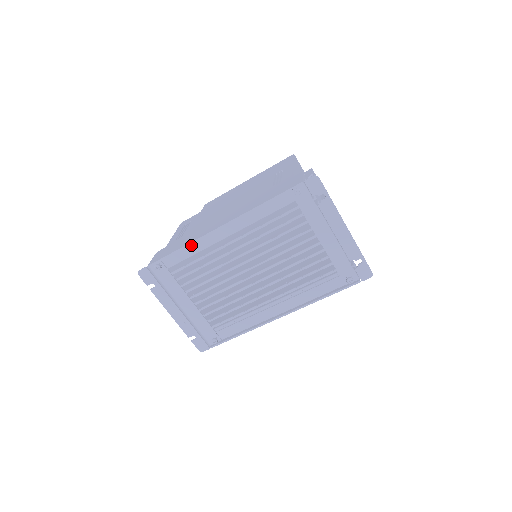
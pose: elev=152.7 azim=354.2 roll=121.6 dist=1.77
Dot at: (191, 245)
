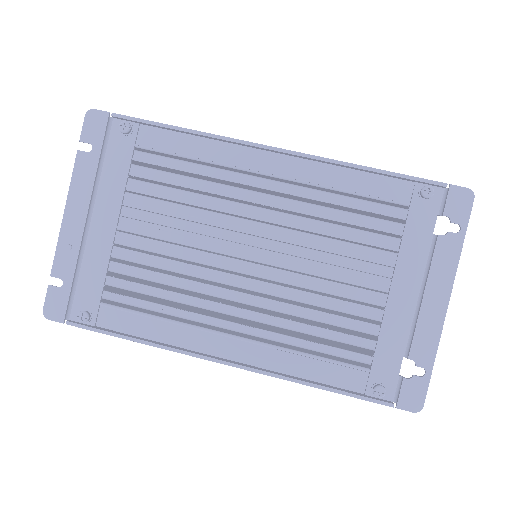
Dot at: (205, 141)
